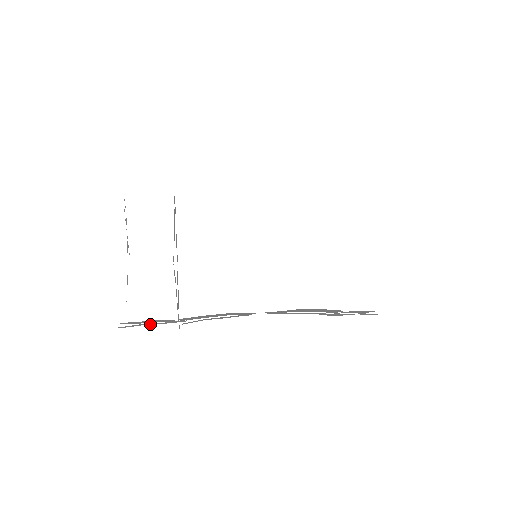
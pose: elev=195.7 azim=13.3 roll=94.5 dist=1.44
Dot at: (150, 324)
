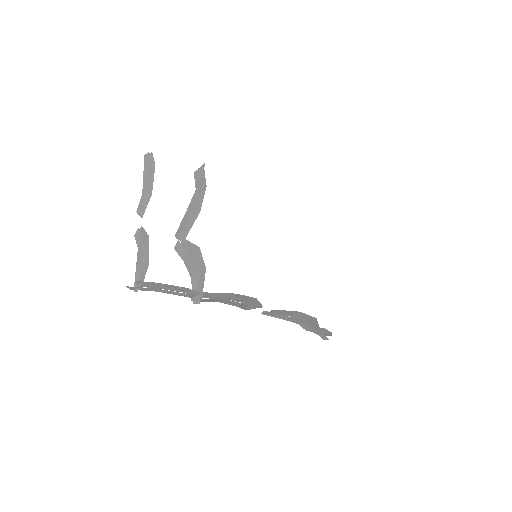
Dot at: (164, 292)
